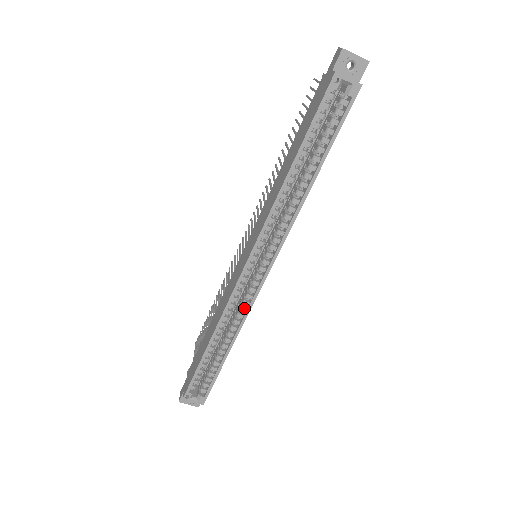
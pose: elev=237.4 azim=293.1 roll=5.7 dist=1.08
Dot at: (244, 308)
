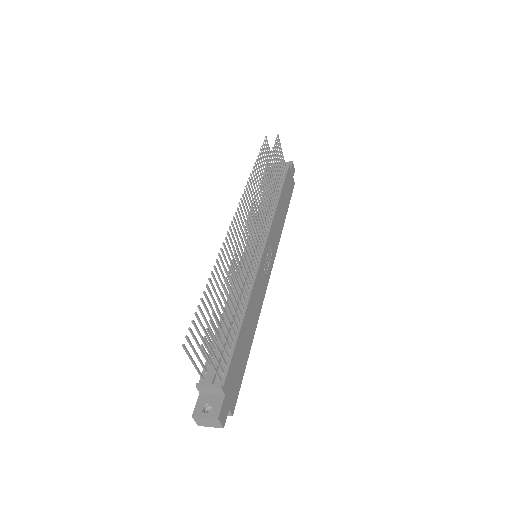
Dot at: occluded
